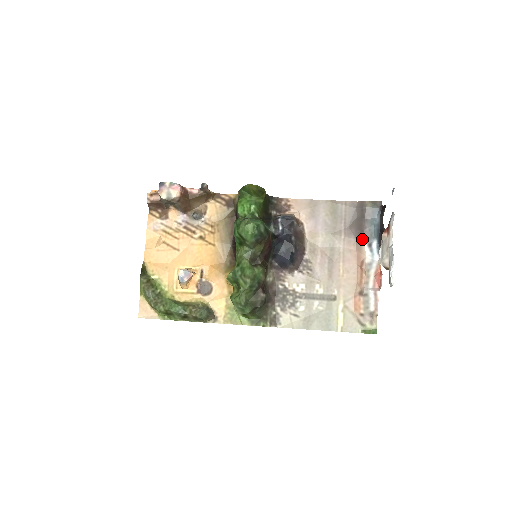
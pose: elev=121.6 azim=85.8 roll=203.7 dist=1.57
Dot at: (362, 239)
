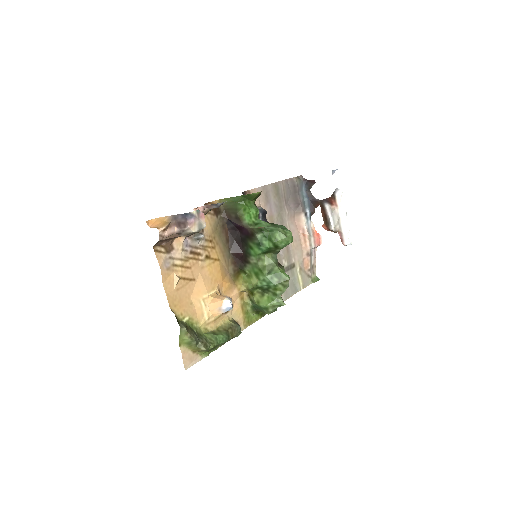
Dot at: (301, 211)
